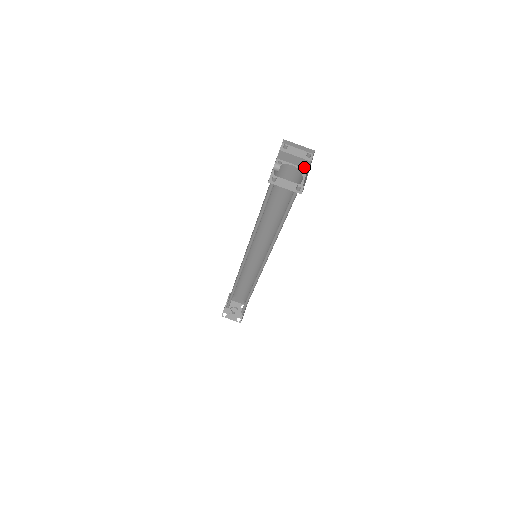
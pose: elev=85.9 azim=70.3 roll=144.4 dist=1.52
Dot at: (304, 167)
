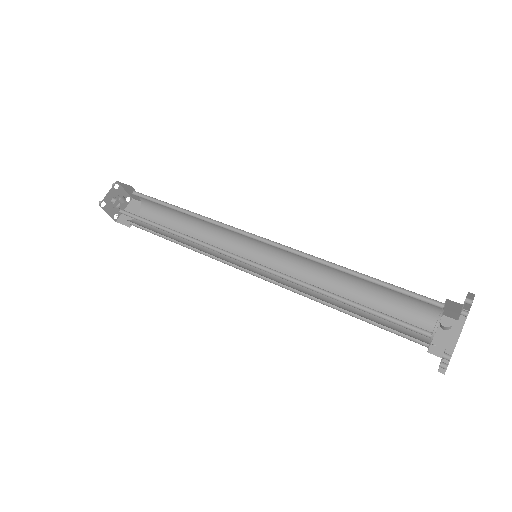
Dot at: (445, 313)
